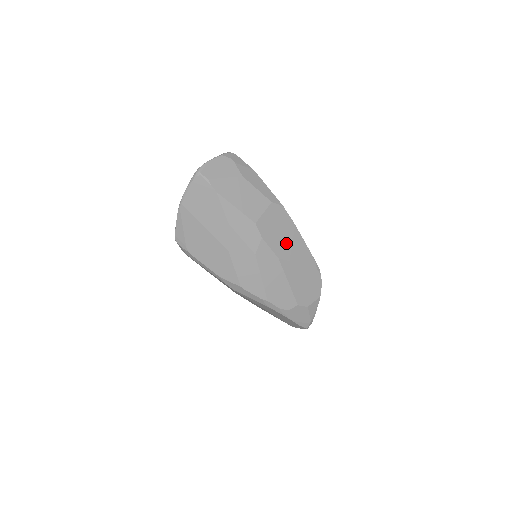
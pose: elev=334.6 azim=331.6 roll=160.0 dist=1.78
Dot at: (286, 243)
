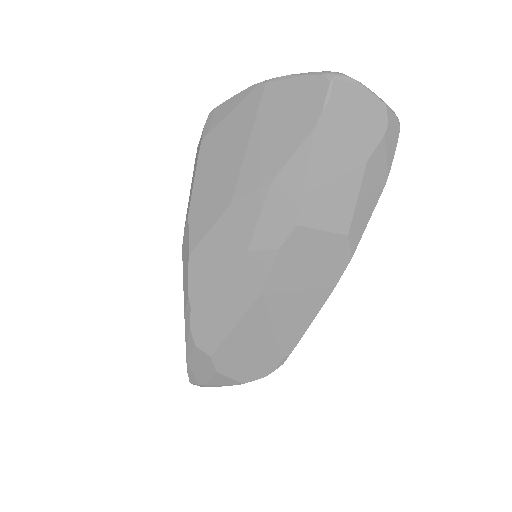
Dot at: (293, 293)
